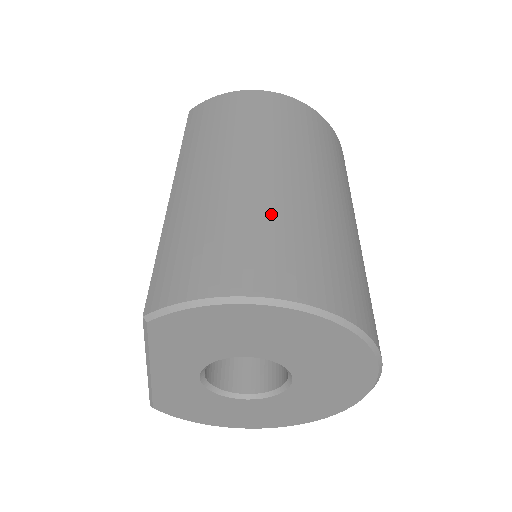
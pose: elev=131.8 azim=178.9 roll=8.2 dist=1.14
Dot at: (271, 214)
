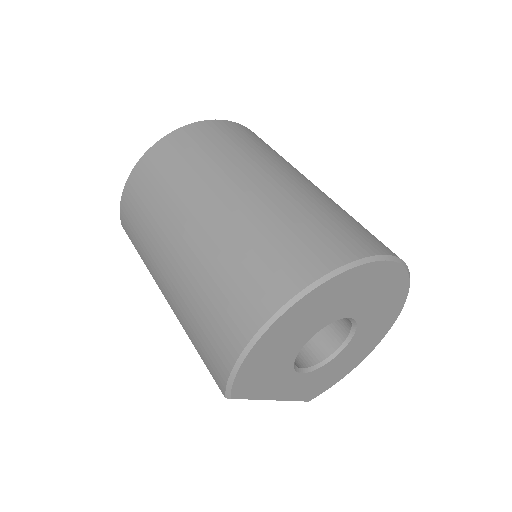
Dot at: (216, 262)
